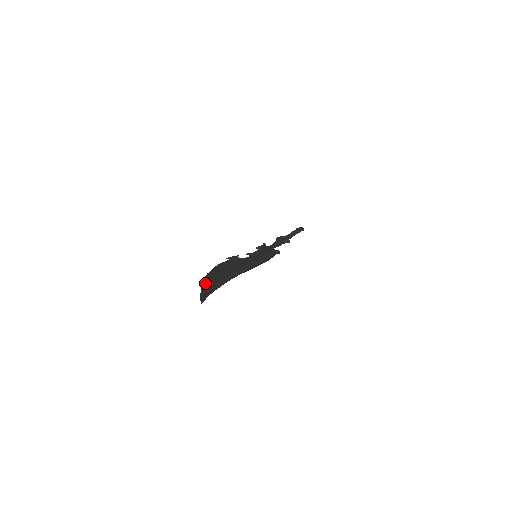
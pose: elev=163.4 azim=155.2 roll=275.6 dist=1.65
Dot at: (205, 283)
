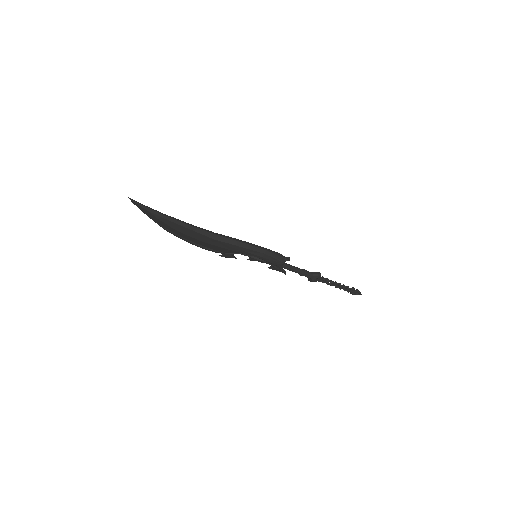
Dot at: (160, 222)
